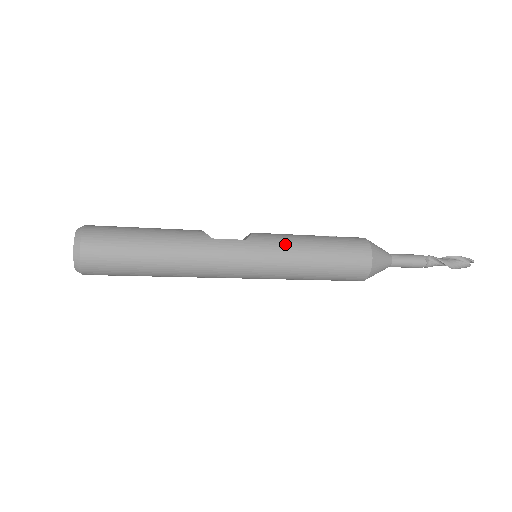
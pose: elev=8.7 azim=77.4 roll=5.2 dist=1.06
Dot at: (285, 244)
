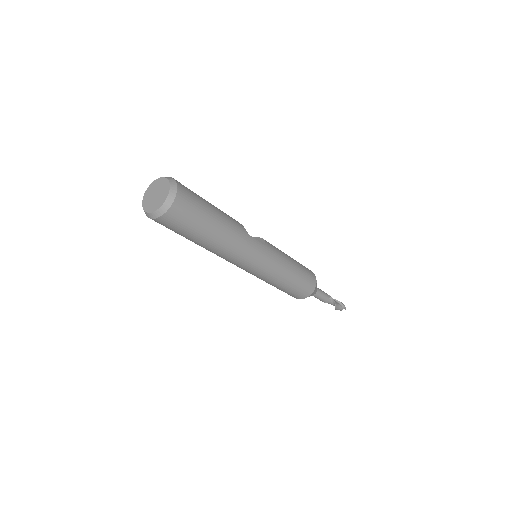
Dot at: (282, 258)
